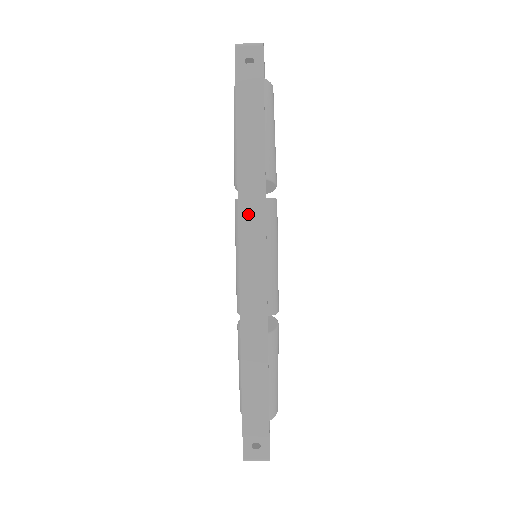
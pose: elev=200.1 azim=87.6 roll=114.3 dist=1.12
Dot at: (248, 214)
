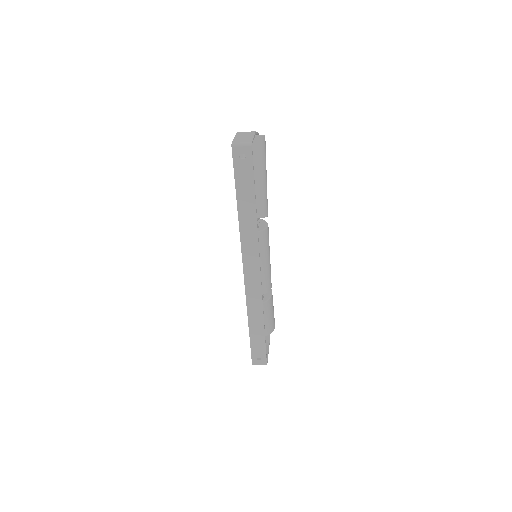
Dot at: (247, 248)
